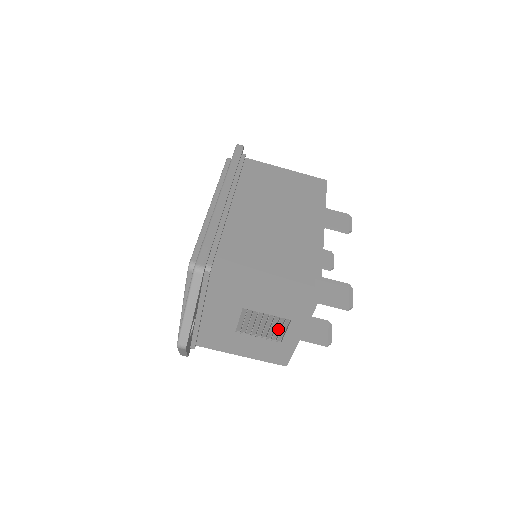
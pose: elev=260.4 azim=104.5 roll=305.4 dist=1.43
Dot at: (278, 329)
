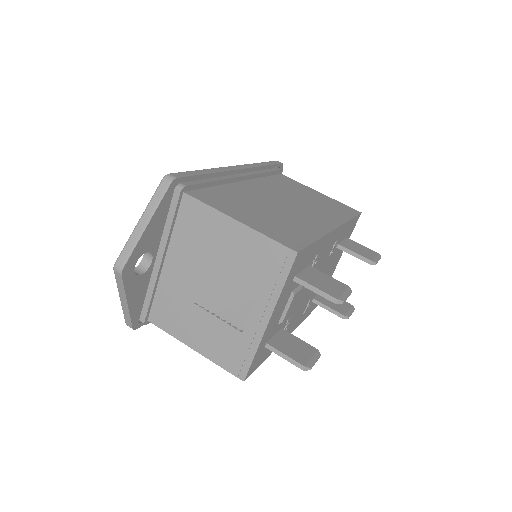
Dot at: (243, 307)
